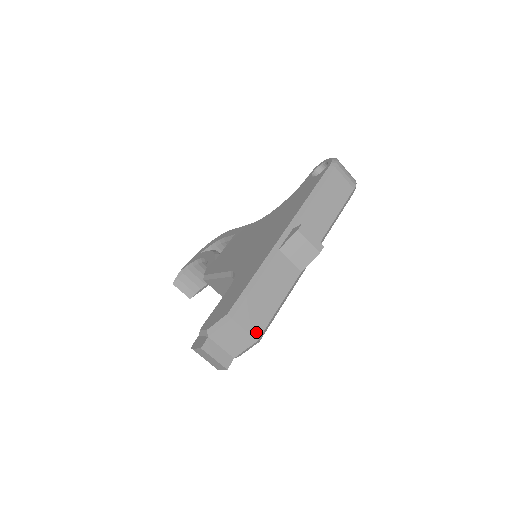
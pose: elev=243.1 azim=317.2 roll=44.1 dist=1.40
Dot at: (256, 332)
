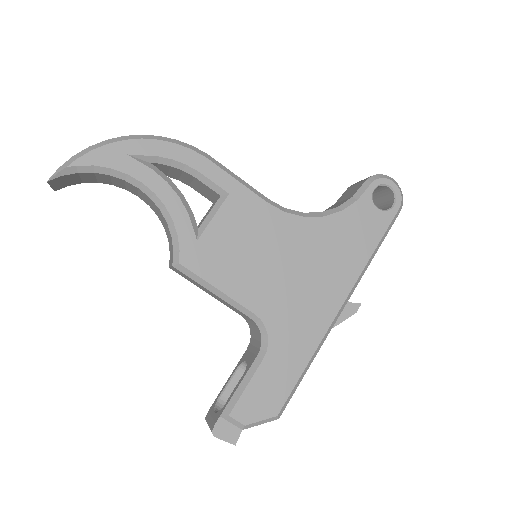
Dot at: occluded
